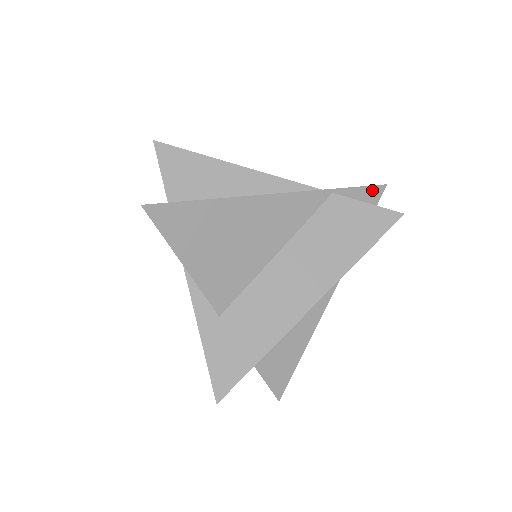
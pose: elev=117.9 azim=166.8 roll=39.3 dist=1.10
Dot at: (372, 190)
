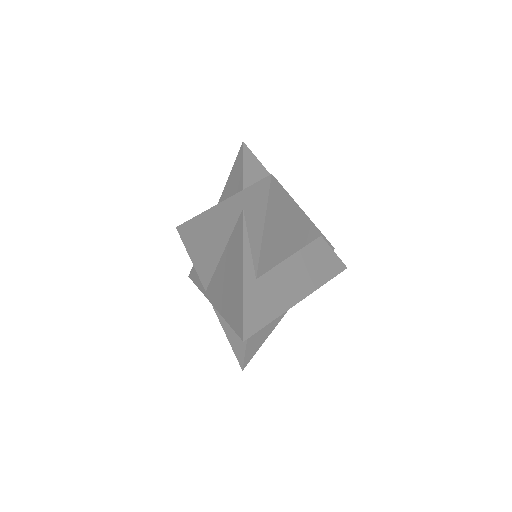
Dot at: occluded
